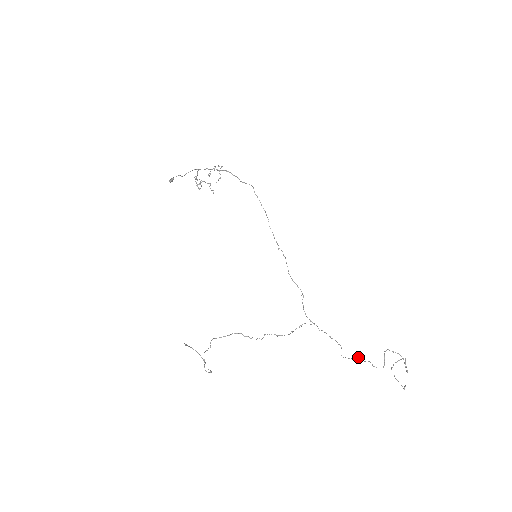
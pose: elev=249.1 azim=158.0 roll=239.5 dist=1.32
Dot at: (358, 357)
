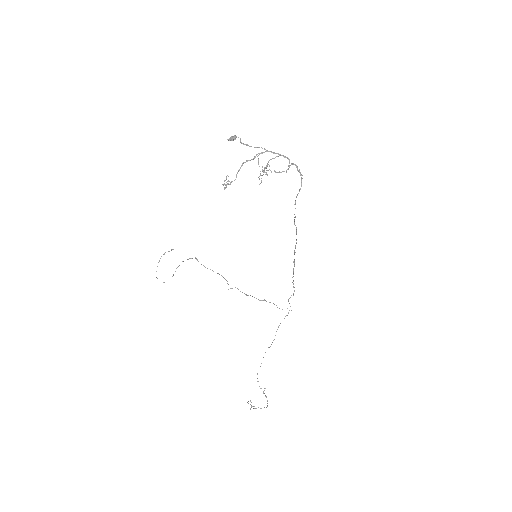
Dot at: (260, 366)
